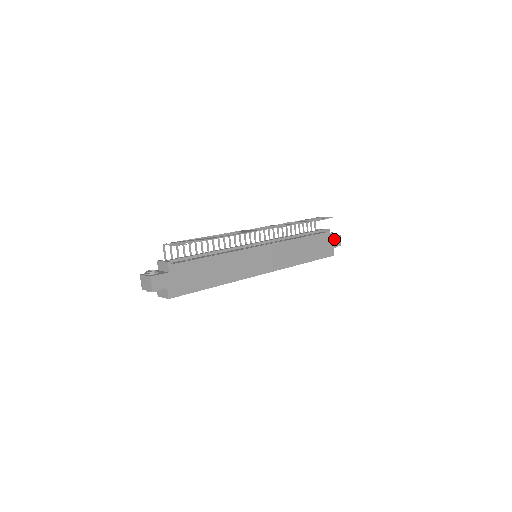
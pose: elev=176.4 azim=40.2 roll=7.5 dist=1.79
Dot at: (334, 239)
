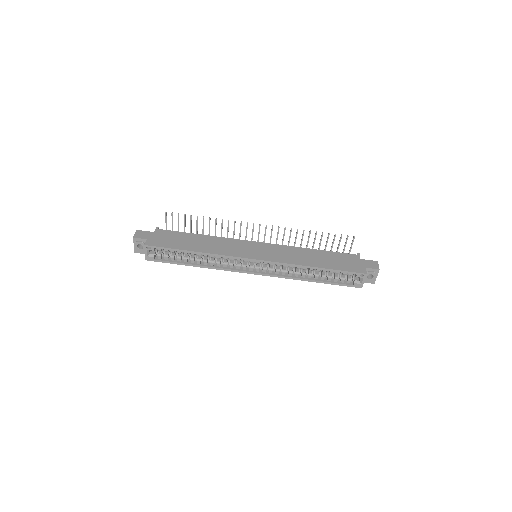
Dot at: (367, 262)
